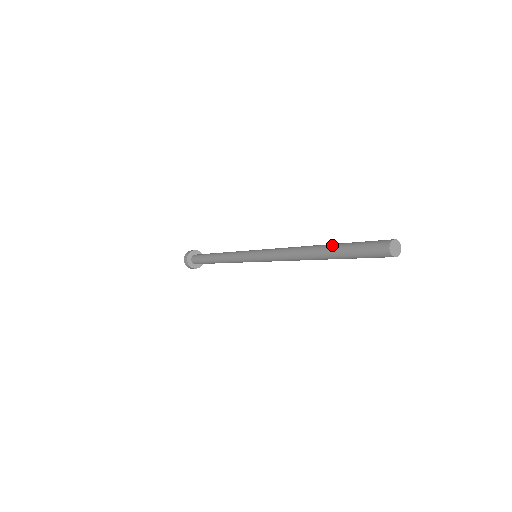
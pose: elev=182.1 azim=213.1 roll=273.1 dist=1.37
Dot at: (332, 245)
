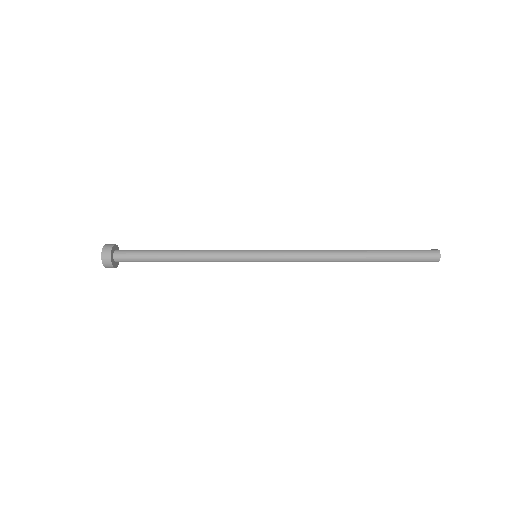
Dot at: (378, 252)
